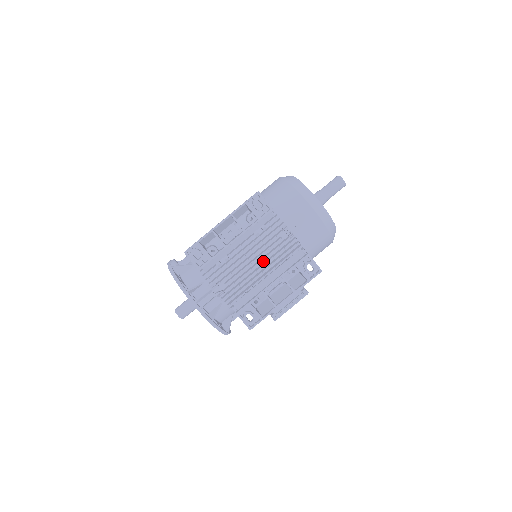
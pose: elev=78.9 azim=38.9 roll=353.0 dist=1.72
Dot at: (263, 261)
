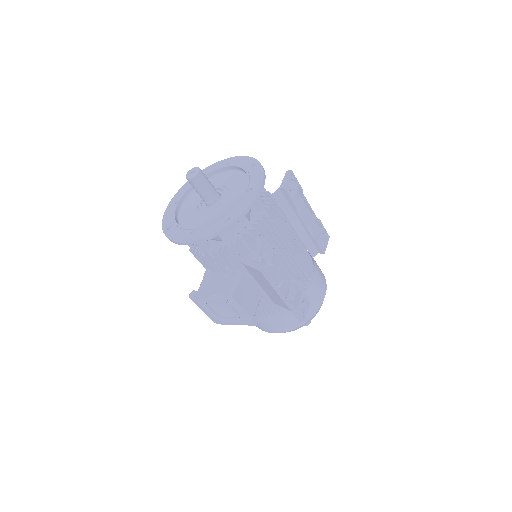
Dot at: (285, 259)
